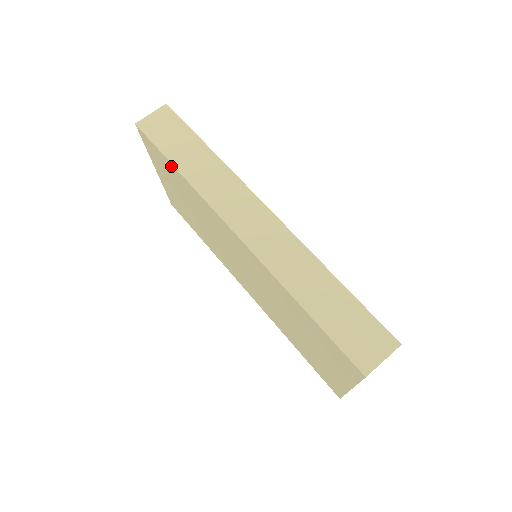
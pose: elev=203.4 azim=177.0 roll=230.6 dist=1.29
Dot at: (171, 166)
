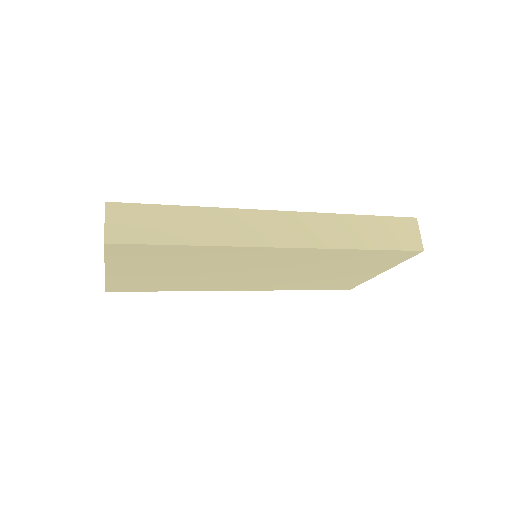
Dot at: (176, 248)
